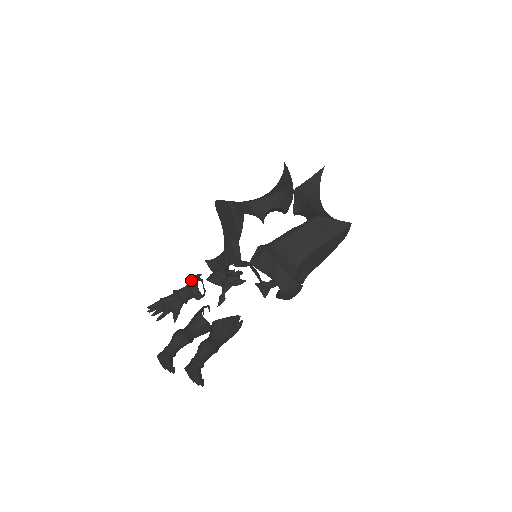
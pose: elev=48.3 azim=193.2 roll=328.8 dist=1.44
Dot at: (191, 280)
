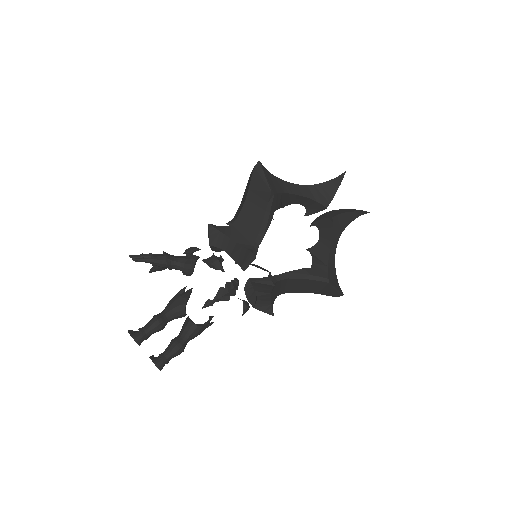
Dot at: (191, 264)
